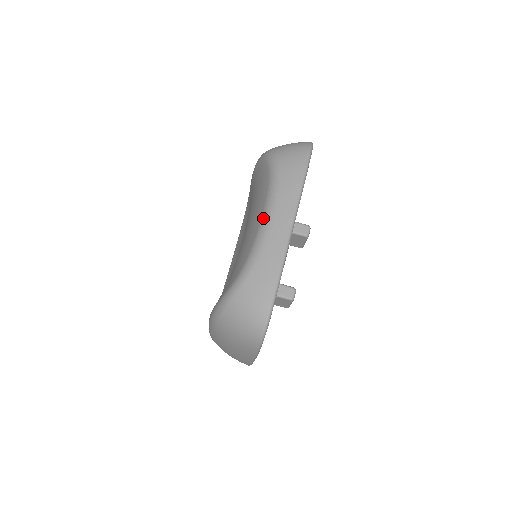
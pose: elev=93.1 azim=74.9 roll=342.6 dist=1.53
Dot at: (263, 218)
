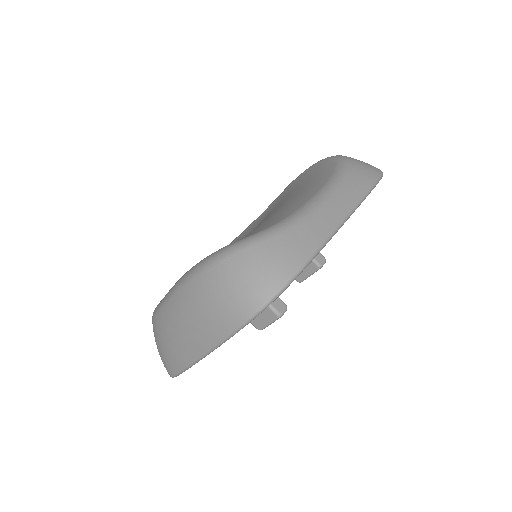
Dot at: (318, 194)
